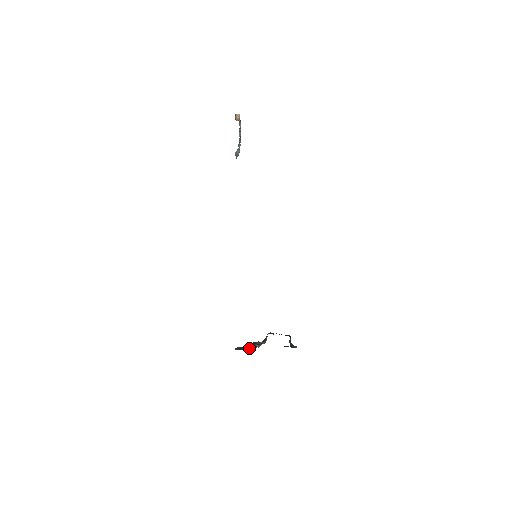
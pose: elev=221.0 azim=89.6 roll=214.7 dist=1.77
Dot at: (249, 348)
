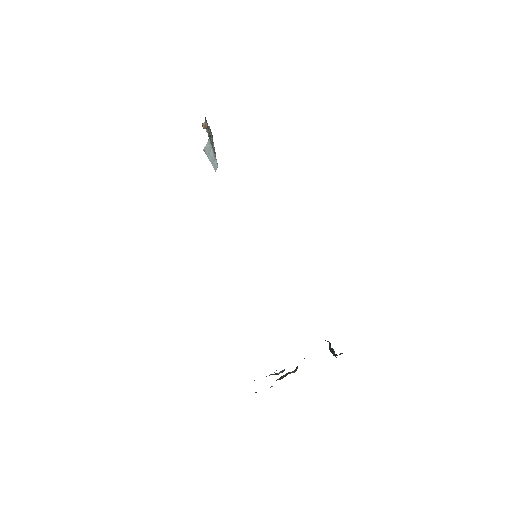
Dot at: occluded
